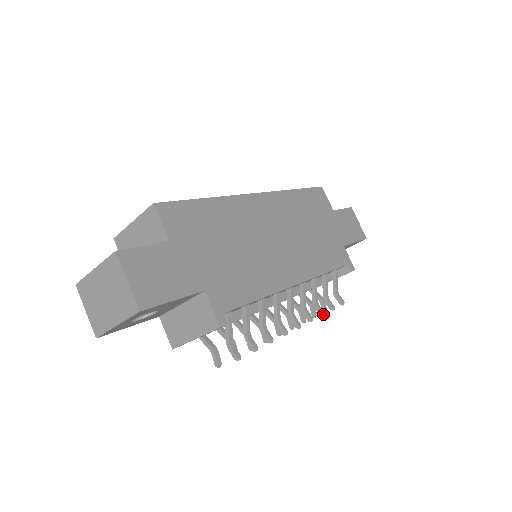
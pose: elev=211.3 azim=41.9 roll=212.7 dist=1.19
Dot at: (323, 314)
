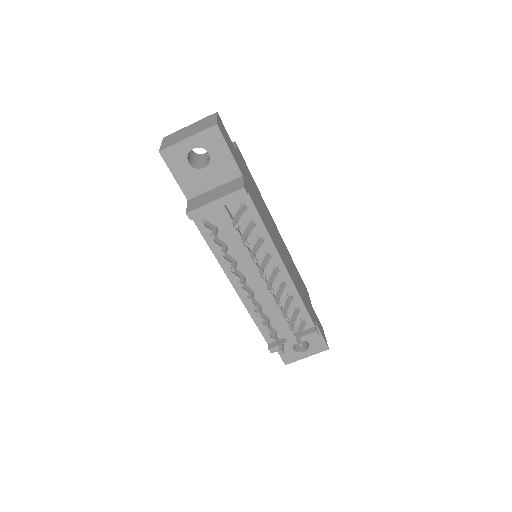
Dot at: (288, 319)
